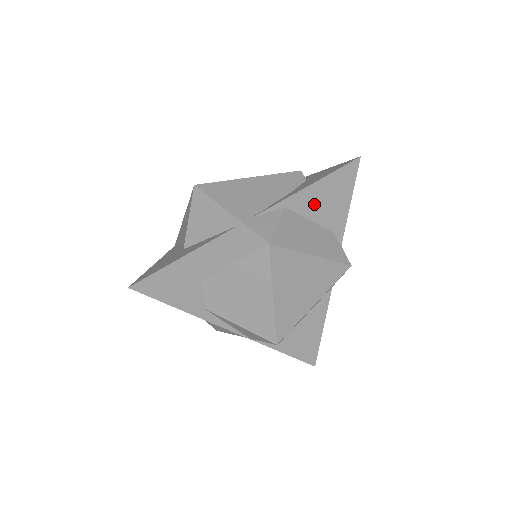
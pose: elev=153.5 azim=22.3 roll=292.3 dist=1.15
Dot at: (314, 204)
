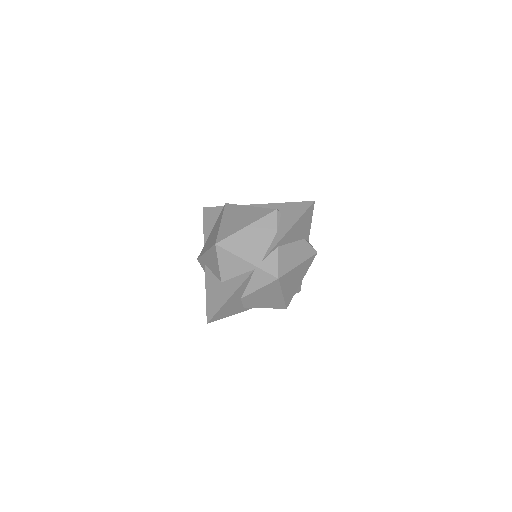
Dot at: (292, 235)
